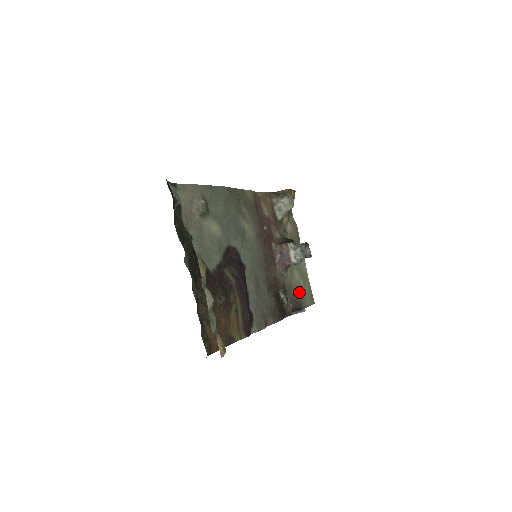
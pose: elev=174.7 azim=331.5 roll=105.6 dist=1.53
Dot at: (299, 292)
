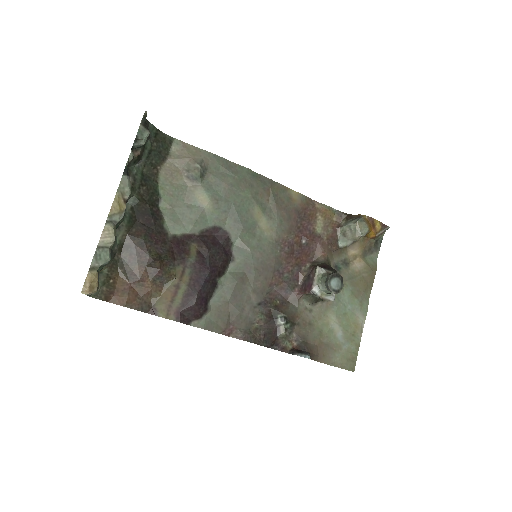
Dot at: (324, 339)
